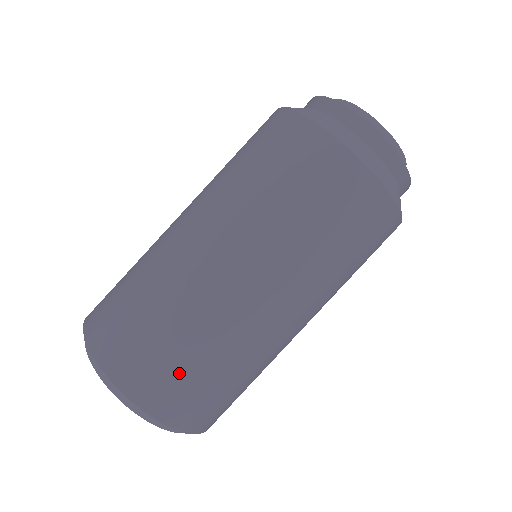
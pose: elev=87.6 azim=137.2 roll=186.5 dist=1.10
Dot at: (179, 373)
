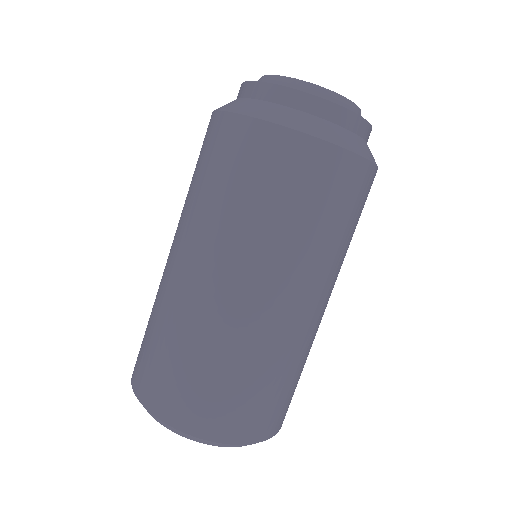
Dot at: (172, 375)
